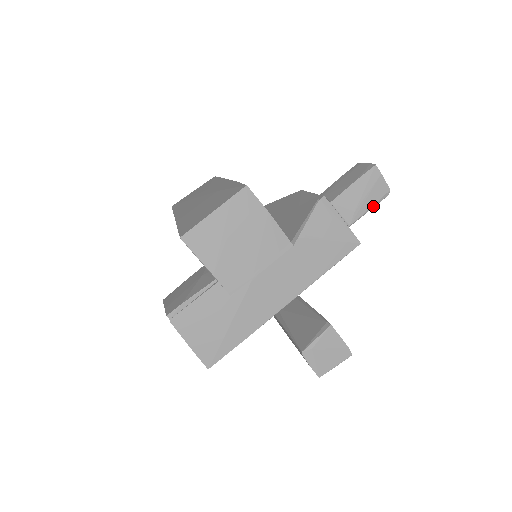
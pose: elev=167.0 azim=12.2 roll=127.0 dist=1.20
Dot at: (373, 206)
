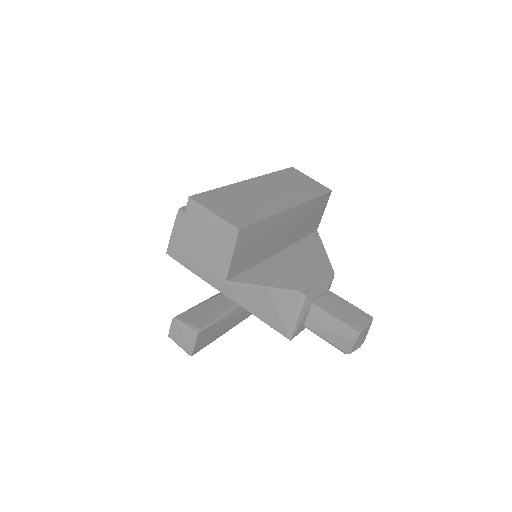
Dot at: (329, 342)
